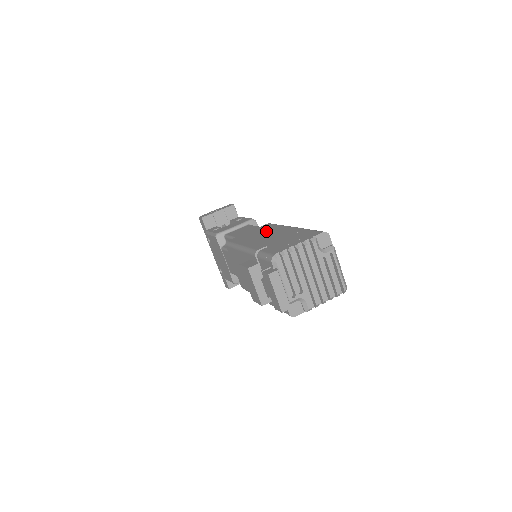
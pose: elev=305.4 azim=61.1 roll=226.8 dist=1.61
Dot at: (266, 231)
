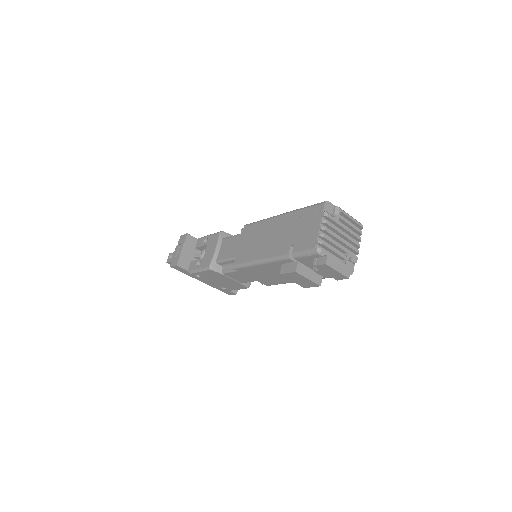
Dot at: (259, 234)
